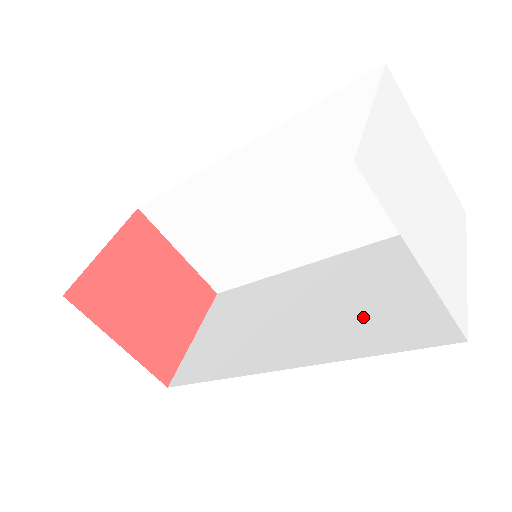
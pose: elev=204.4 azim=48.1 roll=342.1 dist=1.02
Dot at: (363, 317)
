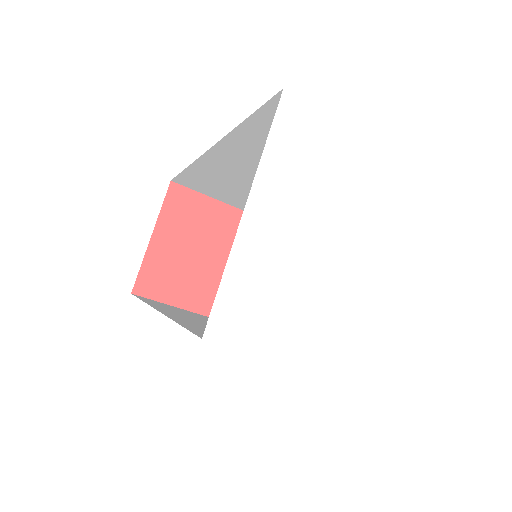
Dot at: occluded
